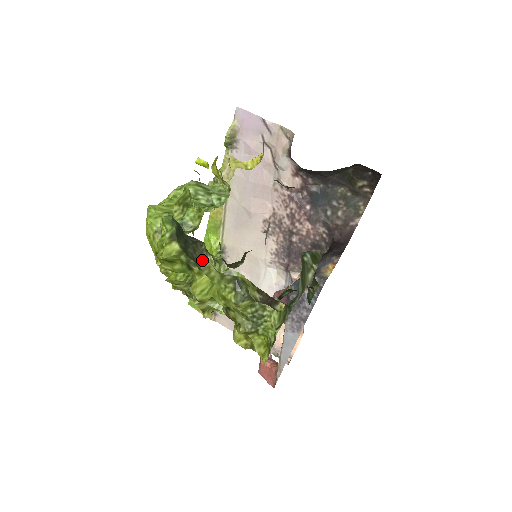
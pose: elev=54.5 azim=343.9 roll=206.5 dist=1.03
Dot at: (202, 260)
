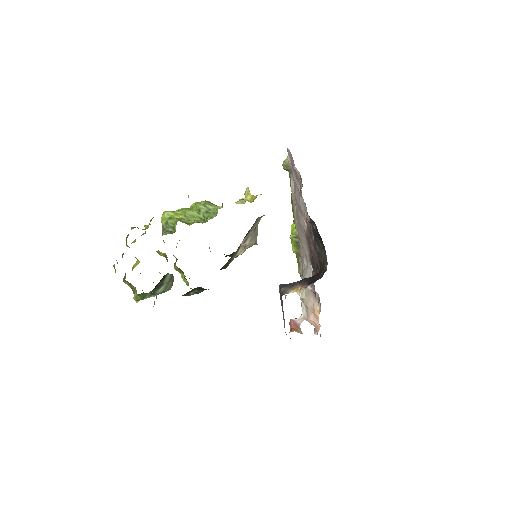
Dot at: (122, 256)
